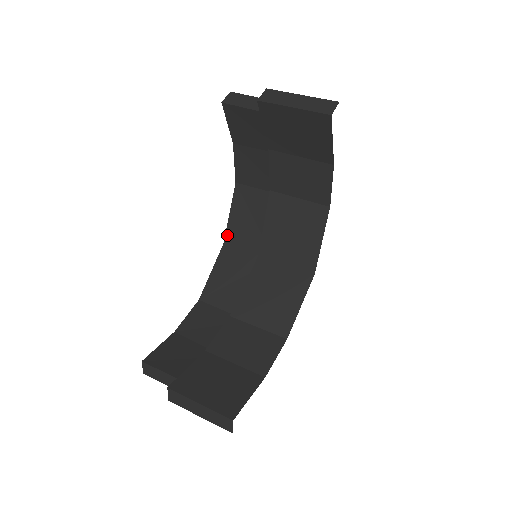
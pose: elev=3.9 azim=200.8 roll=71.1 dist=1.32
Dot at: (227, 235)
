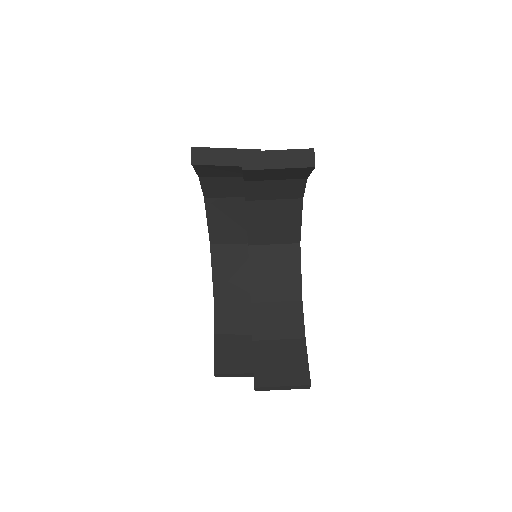
Dot at: (211, 238)
